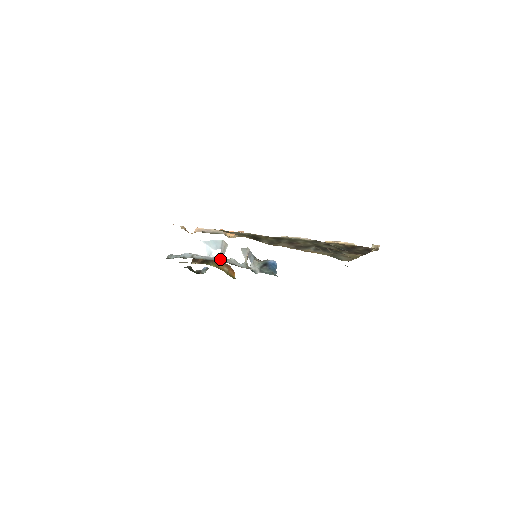
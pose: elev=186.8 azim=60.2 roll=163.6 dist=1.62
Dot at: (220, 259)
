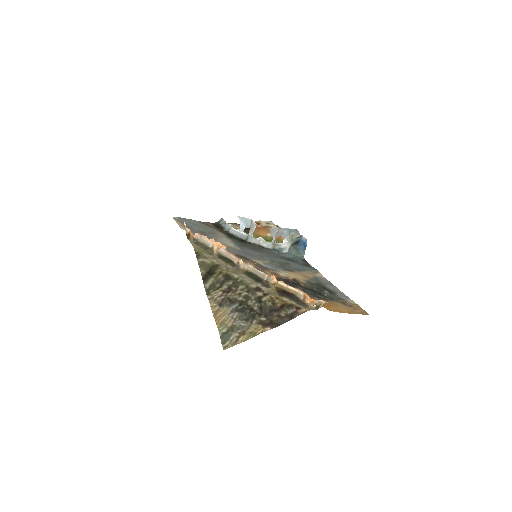
Dot at: (246, 239)
